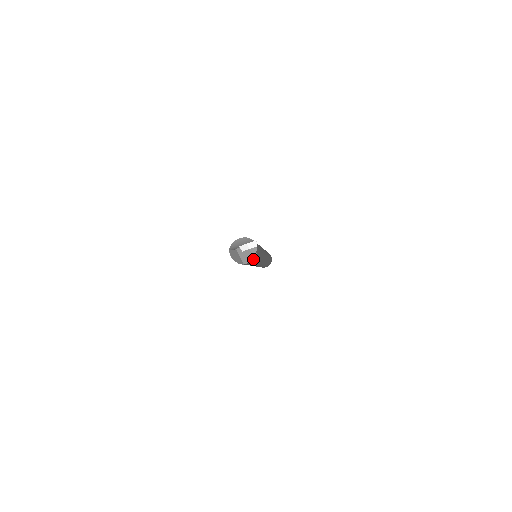
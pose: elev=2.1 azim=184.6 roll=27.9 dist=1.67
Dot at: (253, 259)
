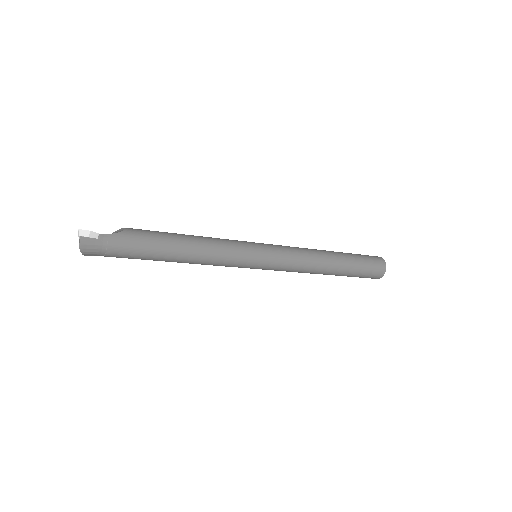
Dot at: (106, 251)
